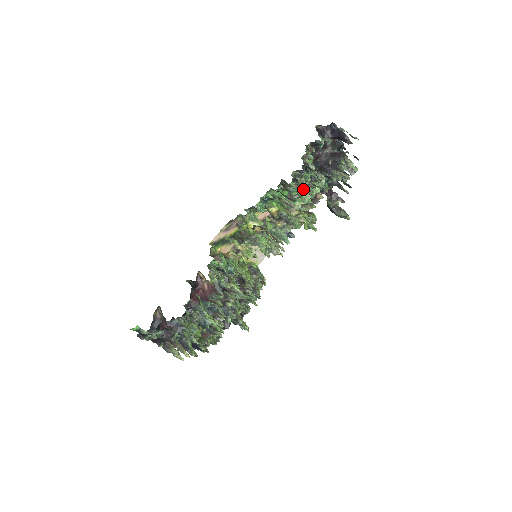
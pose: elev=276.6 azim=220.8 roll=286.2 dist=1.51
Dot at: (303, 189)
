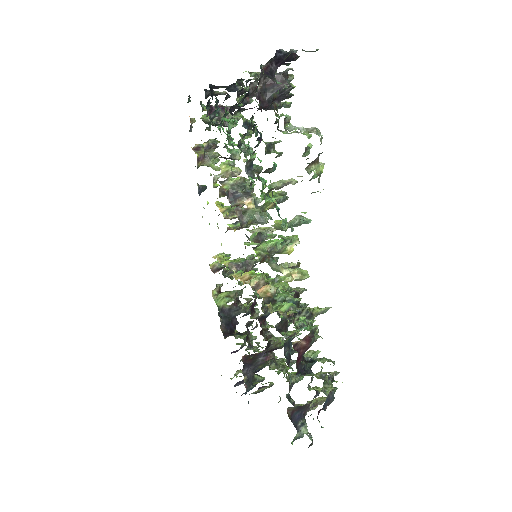
Dot at: (317, 164)
